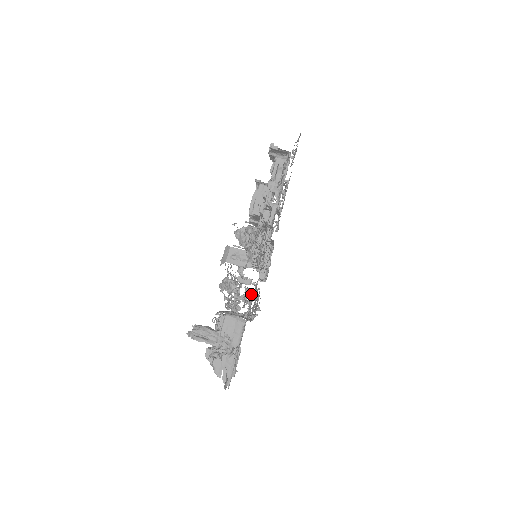
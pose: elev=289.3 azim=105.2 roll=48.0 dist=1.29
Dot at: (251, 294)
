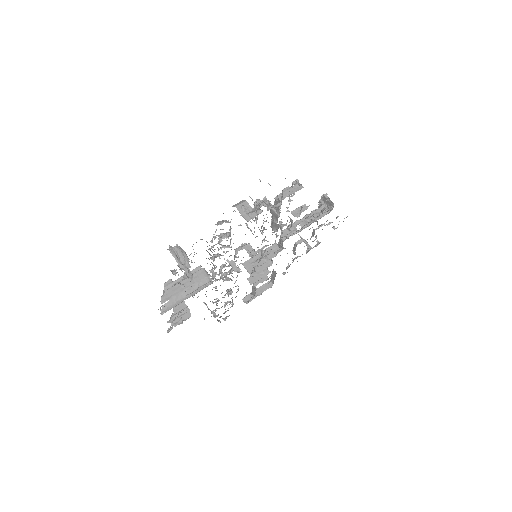
Dot at: occluded
